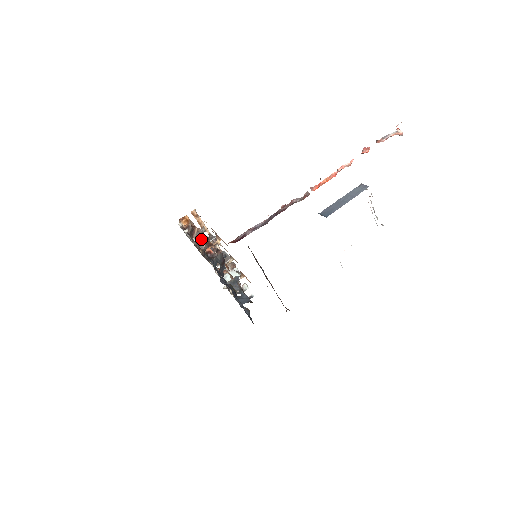
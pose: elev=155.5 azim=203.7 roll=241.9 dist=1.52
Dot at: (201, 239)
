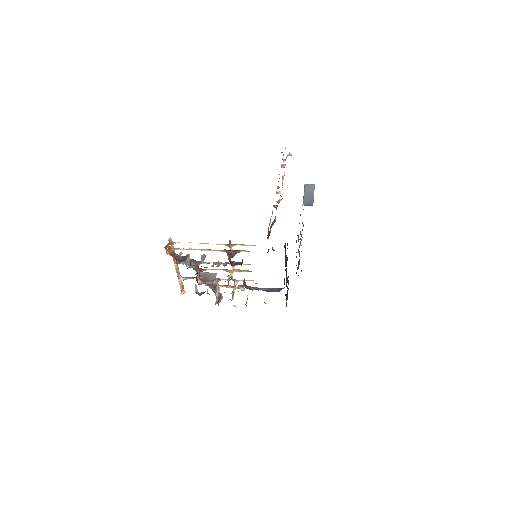
Dot at: (187, 263)
